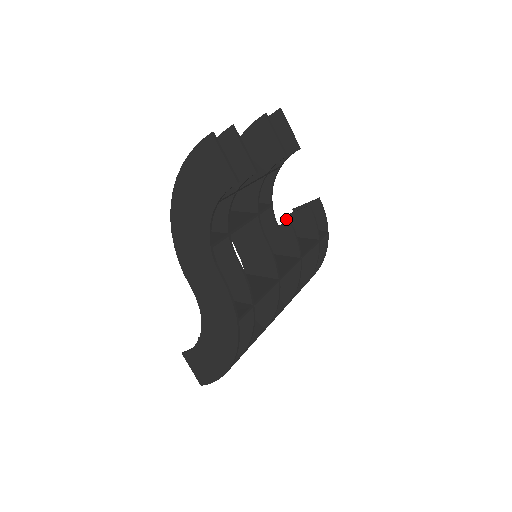
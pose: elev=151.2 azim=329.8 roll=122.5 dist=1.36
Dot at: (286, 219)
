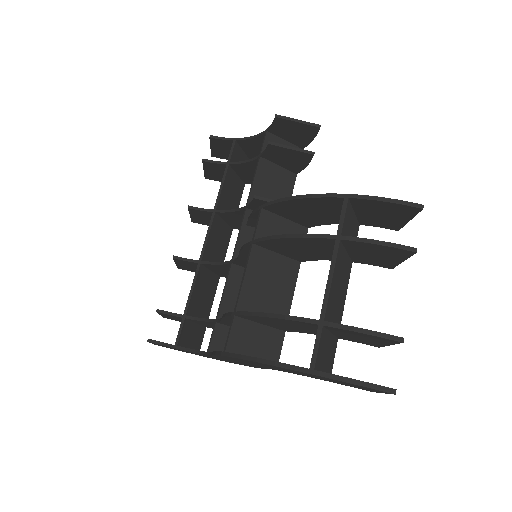
Dot at: (271, 147)
